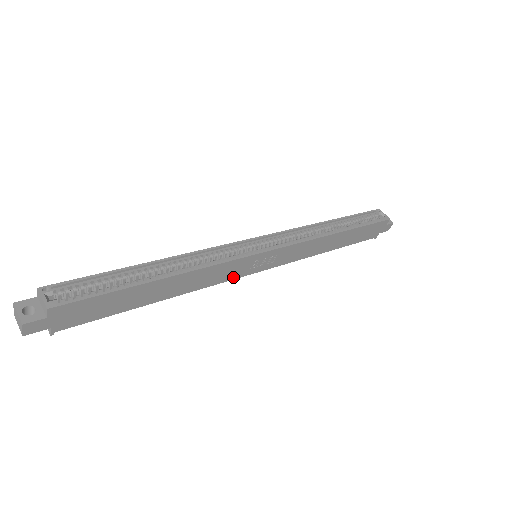
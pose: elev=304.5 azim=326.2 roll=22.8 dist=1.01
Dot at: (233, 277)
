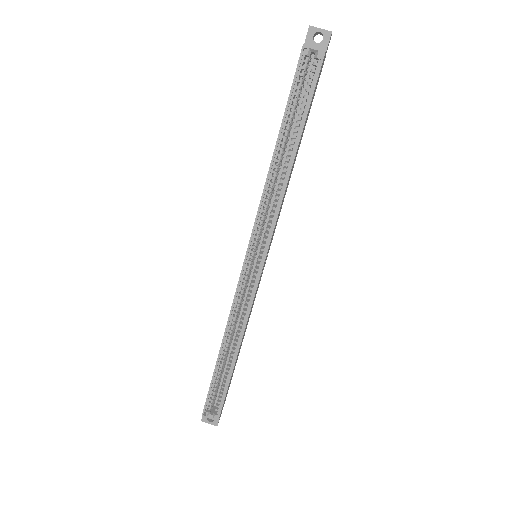
Dot at: occluded
